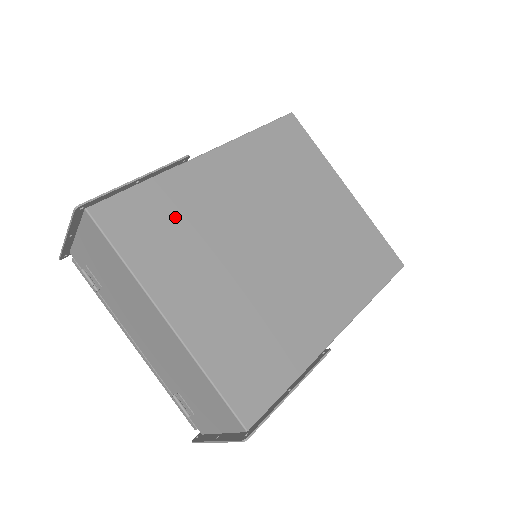
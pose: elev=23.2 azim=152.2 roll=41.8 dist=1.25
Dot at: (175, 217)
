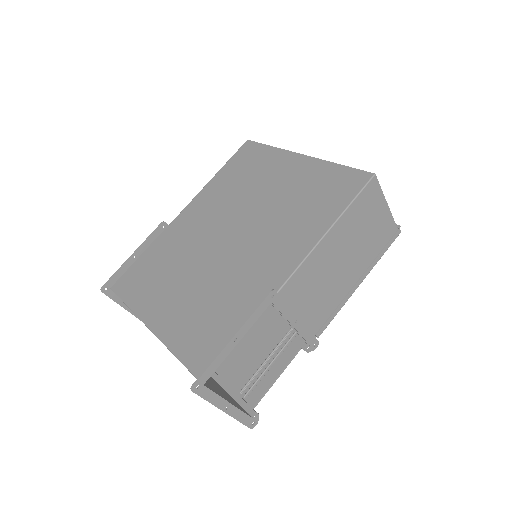
Dot at: (158, 263)
